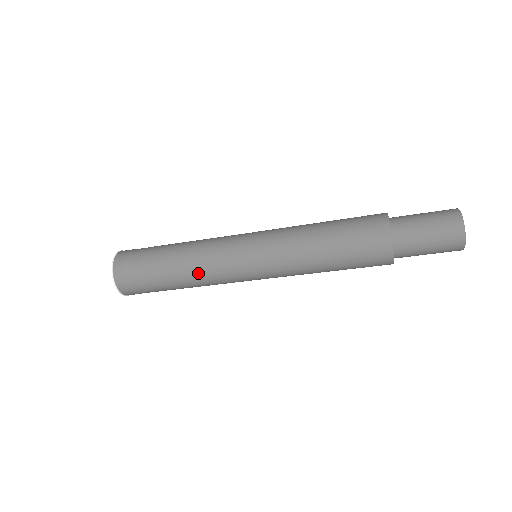
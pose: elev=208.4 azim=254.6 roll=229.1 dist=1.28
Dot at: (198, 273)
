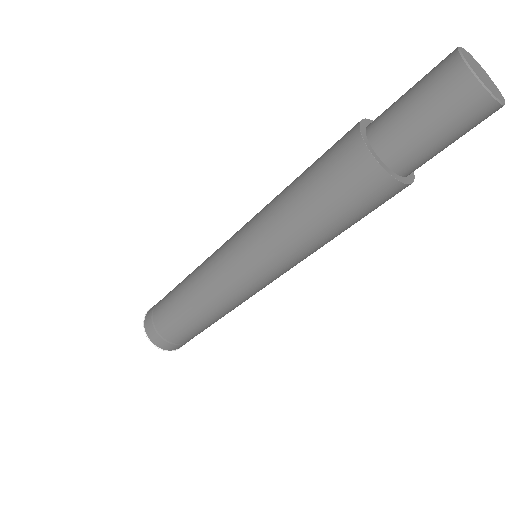
Dot at: (199, 297)
